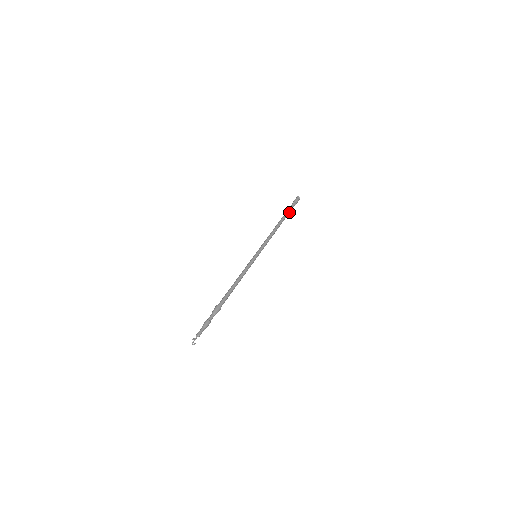
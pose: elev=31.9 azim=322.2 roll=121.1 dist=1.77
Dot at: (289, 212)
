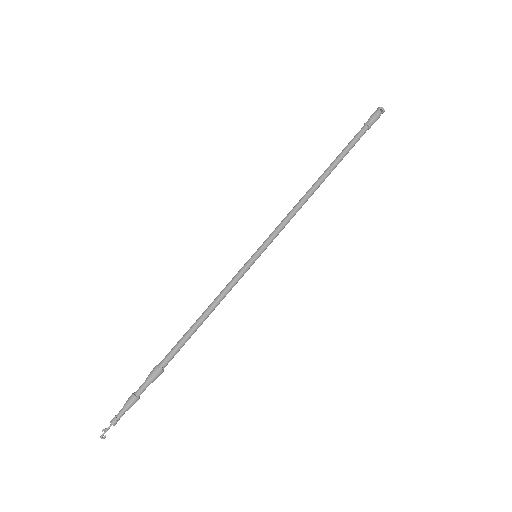
Dot at: (350, 148)
